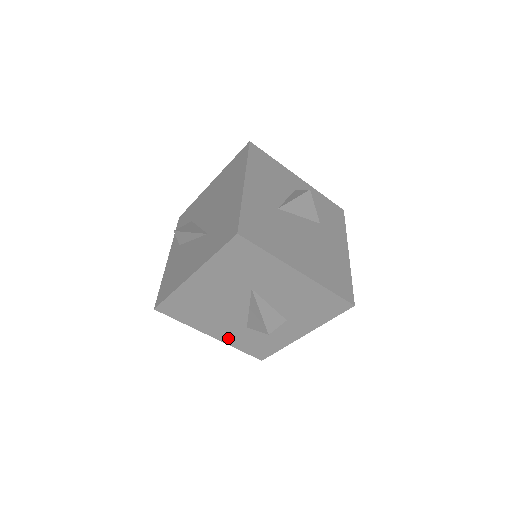
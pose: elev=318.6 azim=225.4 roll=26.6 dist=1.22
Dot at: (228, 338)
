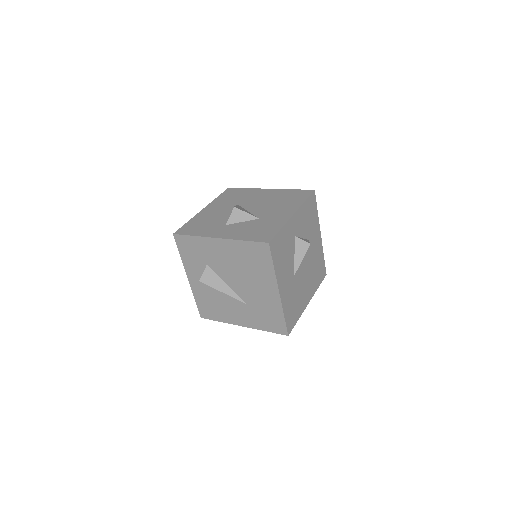
Dot at: occluded
